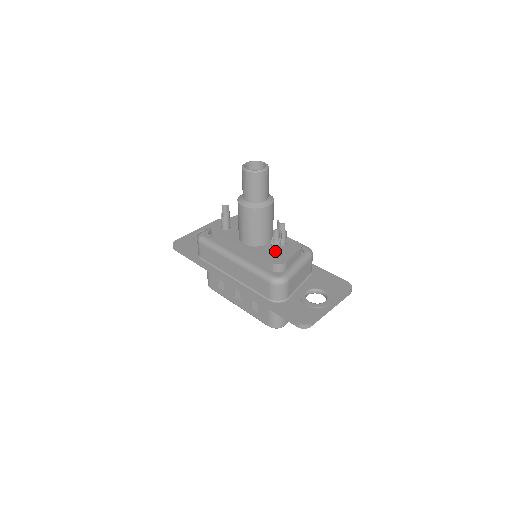
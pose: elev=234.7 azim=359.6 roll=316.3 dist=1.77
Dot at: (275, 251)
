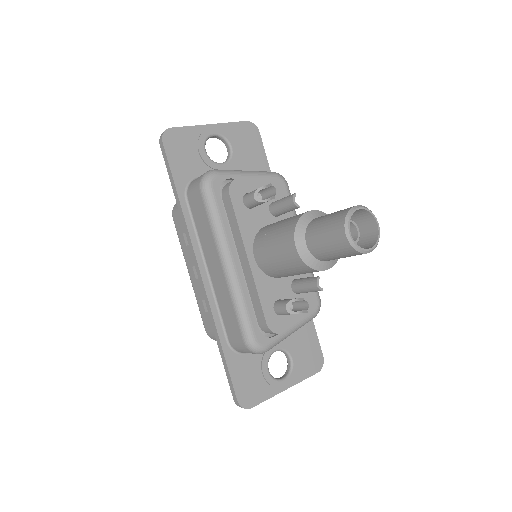
Dot at: (282, 312)
